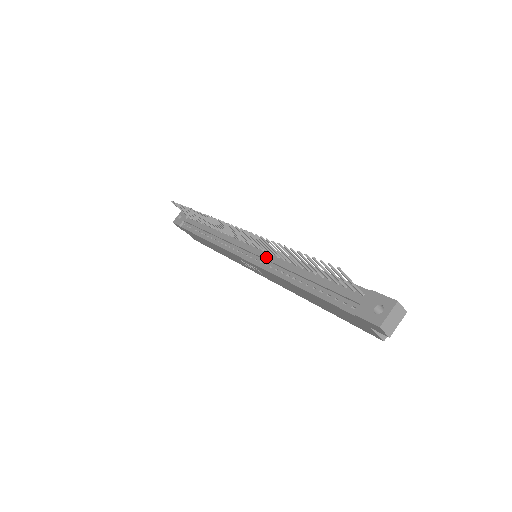
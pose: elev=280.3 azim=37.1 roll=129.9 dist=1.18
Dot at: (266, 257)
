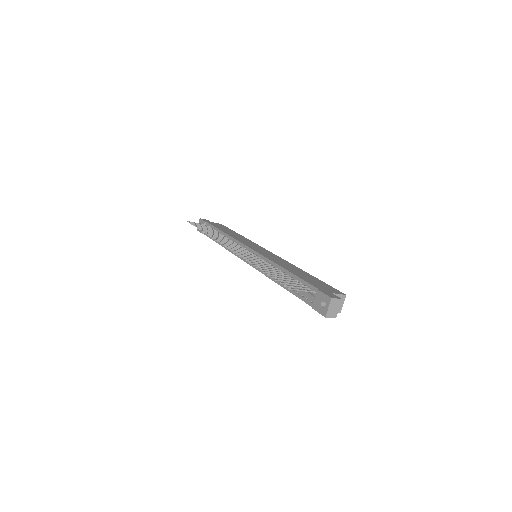
Dot at: occluded
